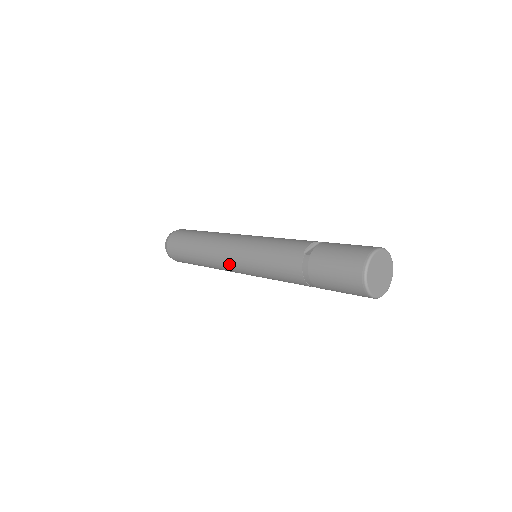
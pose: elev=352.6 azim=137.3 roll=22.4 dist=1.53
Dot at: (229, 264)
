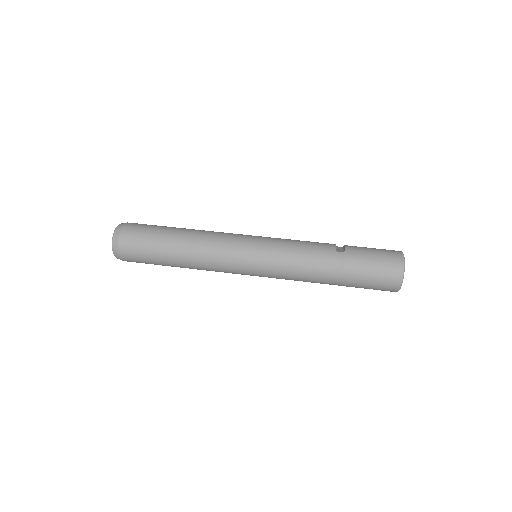
Dot at: (232, 260)
